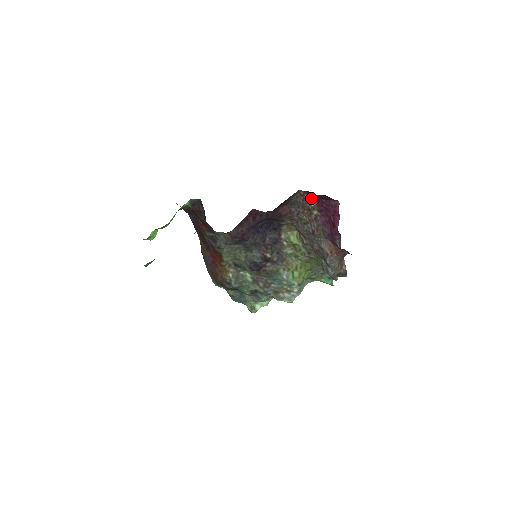
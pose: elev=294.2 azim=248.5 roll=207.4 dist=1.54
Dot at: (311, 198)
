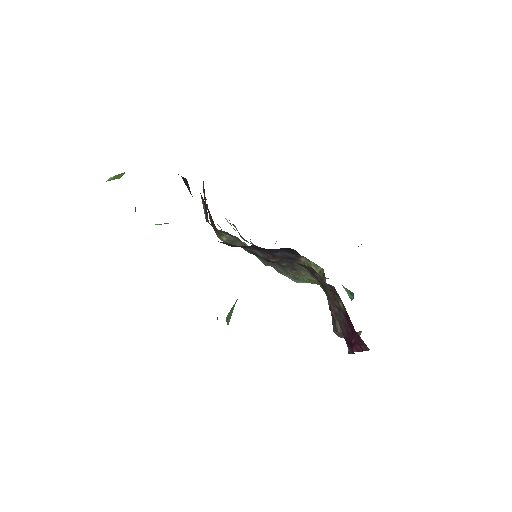
Dot at: occluded
